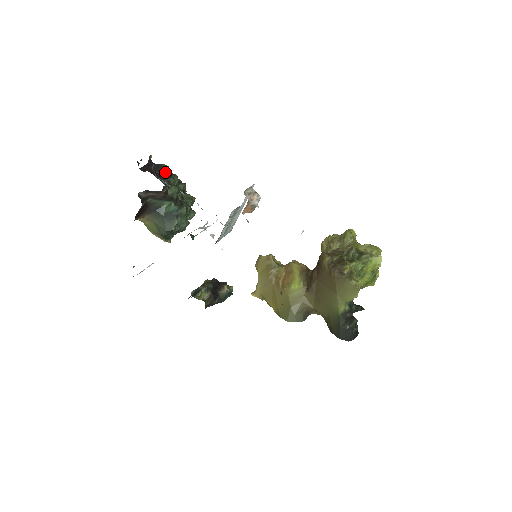
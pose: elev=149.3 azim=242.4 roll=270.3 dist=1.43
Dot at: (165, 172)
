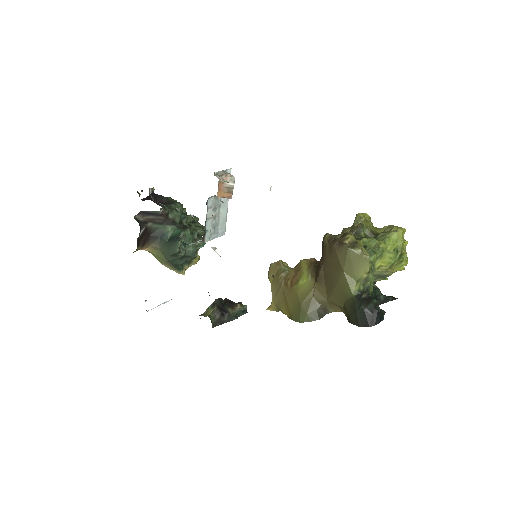
Dot at: (167, 200)
